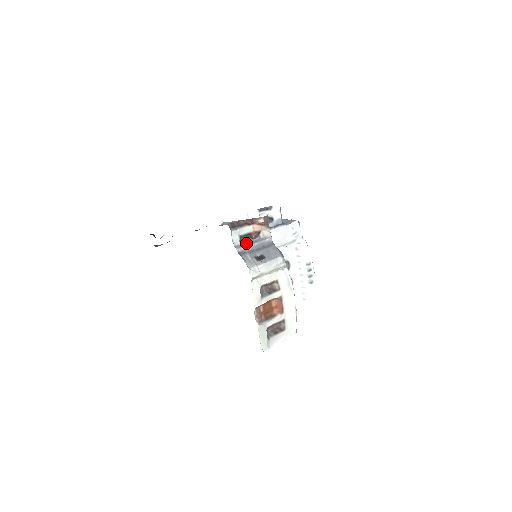
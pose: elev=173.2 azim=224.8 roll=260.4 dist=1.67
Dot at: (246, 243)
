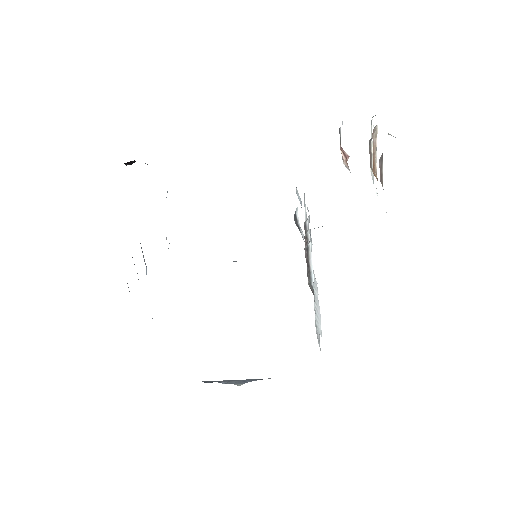
Dot at: occluded
